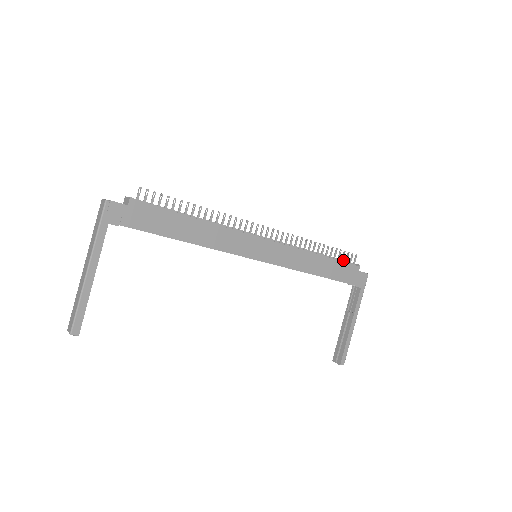
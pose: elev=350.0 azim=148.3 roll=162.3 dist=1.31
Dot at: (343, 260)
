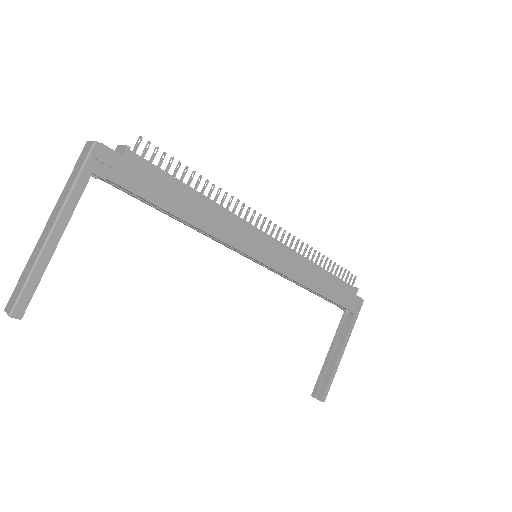
Dot at: (342, 280)
